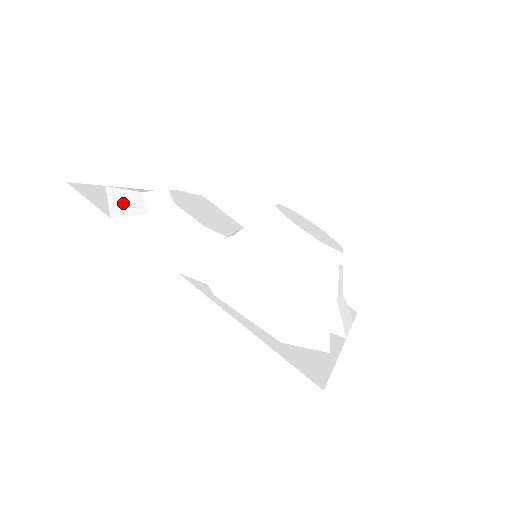
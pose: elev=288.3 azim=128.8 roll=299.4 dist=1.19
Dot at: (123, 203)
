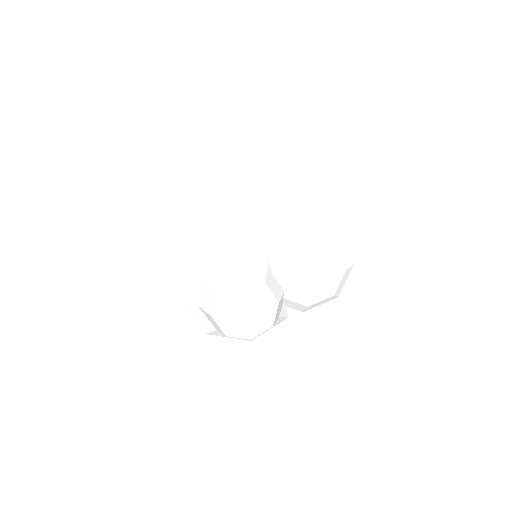
Dot at: (148, 208)
